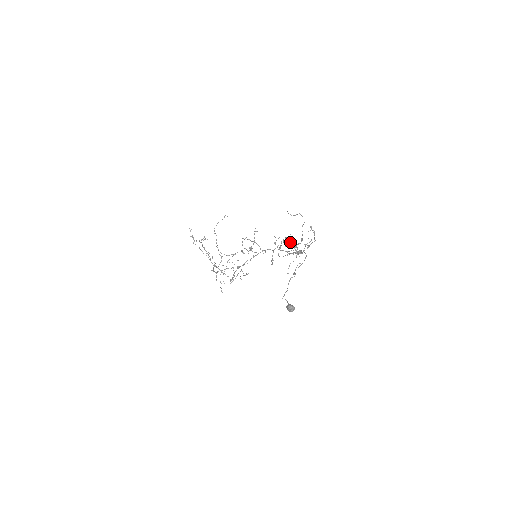
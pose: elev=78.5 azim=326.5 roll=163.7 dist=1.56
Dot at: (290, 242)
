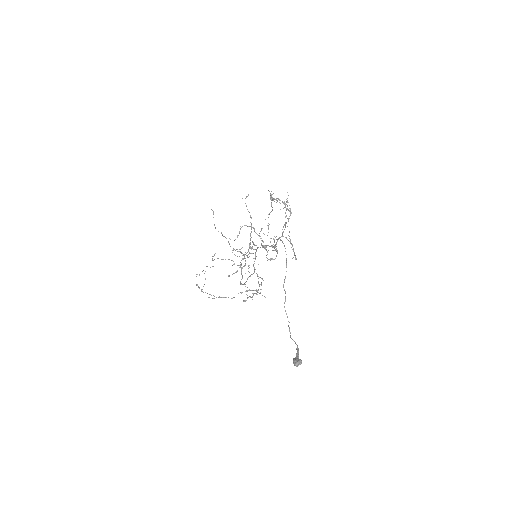
Dot at: (276, 200)
